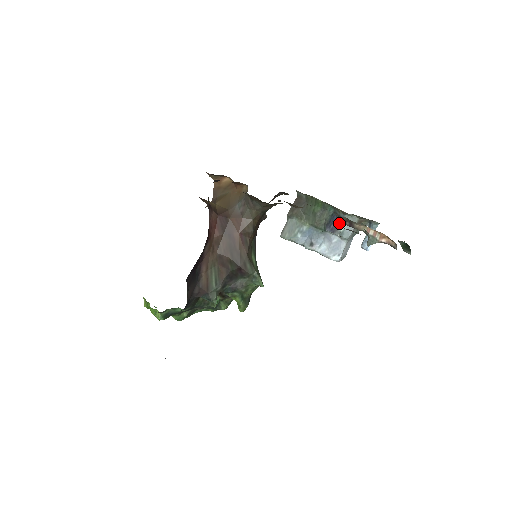
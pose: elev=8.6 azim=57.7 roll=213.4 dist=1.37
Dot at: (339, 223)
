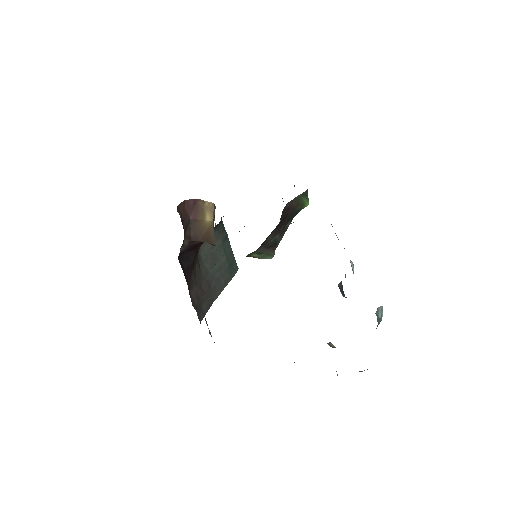
Dot at: occluded
